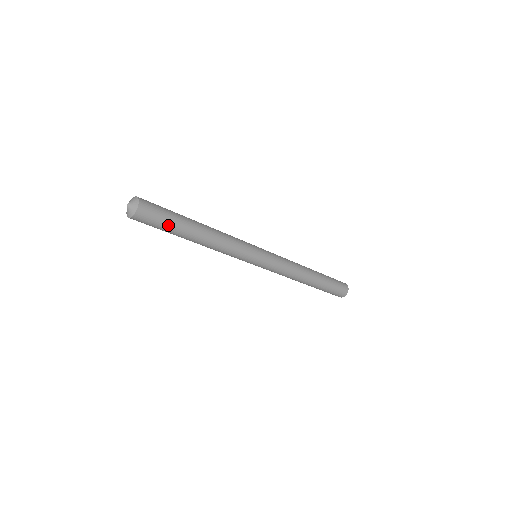
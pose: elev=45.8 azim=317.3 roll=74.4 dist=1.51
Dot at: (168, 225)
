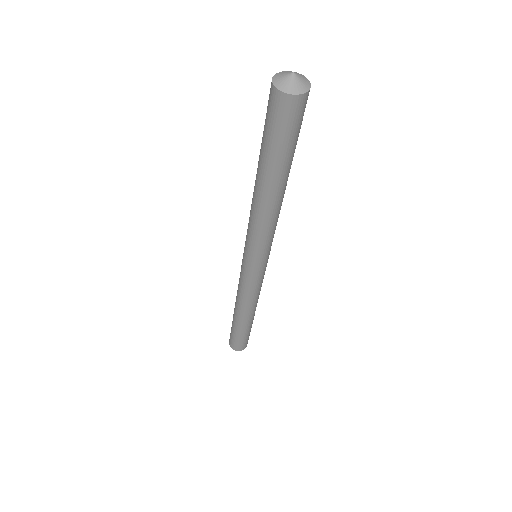
Dot at: (286, 147)
